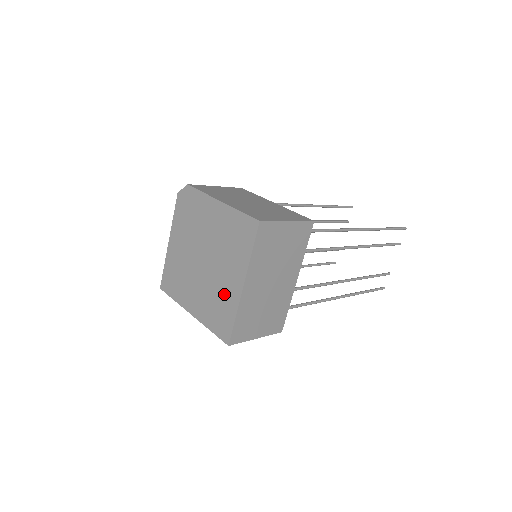
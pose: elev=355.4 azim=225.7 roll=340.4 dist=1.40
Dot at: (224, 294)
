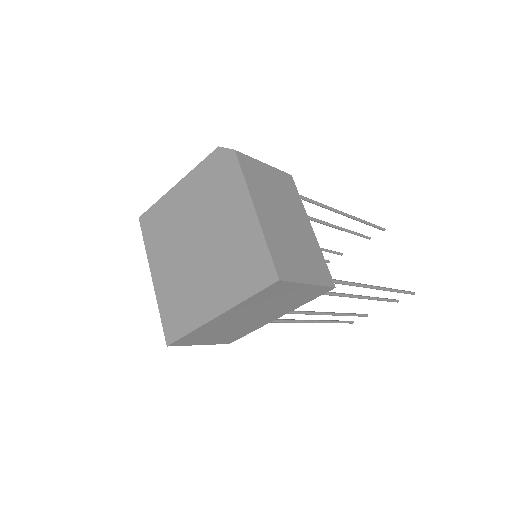
Dot at: (195, 300)
